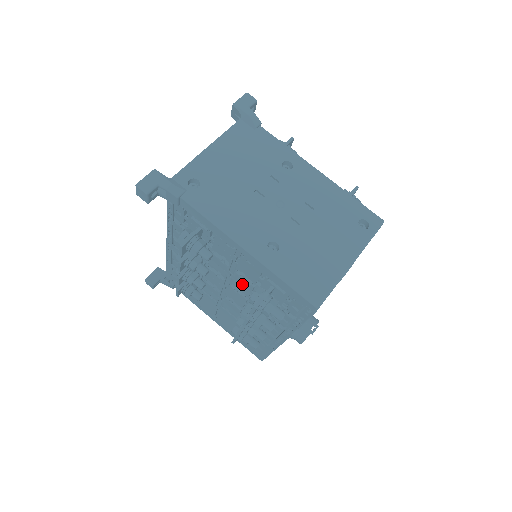
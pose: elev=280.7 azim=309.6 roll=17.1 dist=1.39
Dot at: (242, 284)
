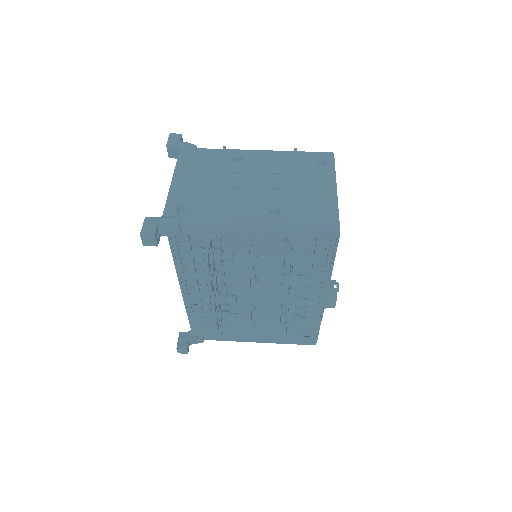
Dot at: (267, 269)
